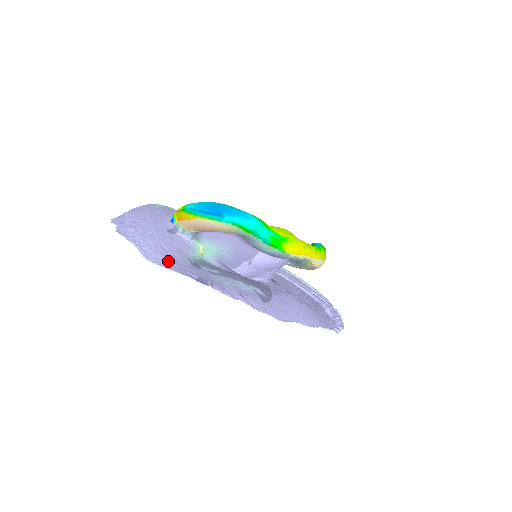
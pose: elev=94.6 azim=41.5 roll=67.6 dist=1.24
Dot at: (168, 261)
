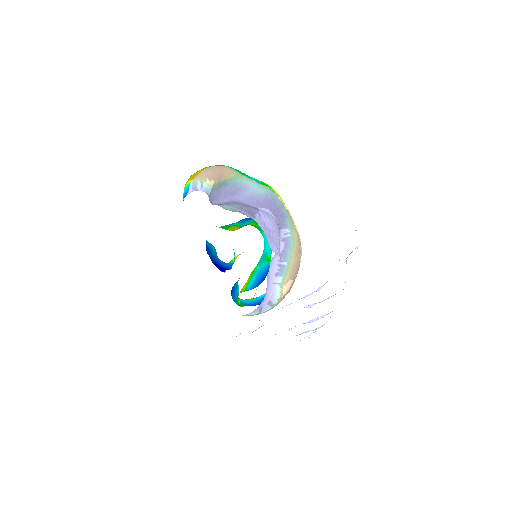
Dot at: occluded
